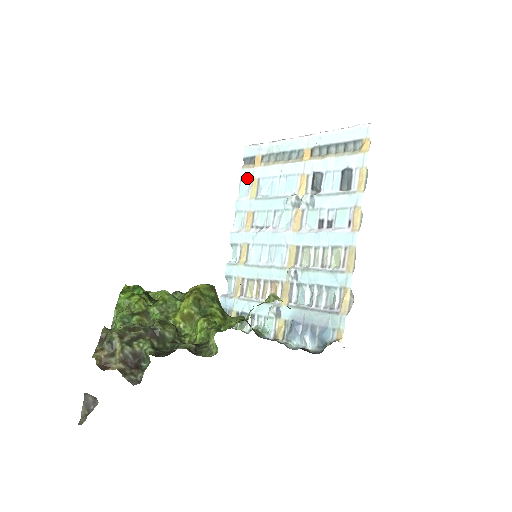
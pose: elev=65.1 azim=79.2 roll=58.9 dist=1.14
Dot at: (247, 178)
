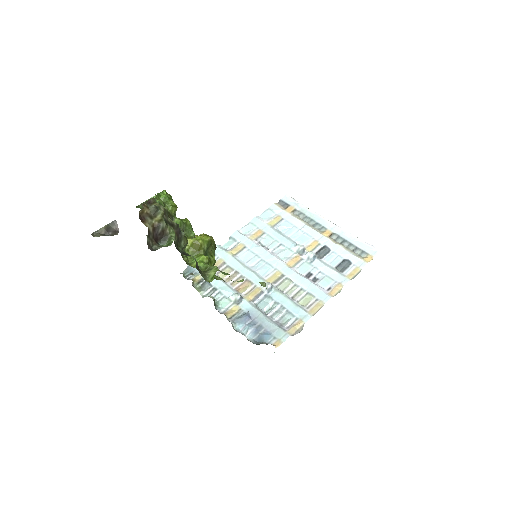
Dot at: (275, 211)
